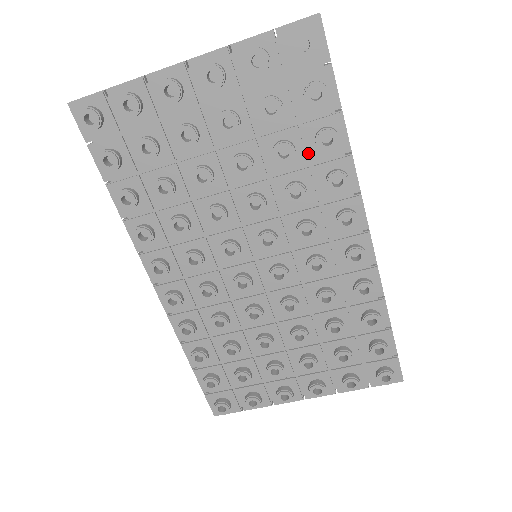
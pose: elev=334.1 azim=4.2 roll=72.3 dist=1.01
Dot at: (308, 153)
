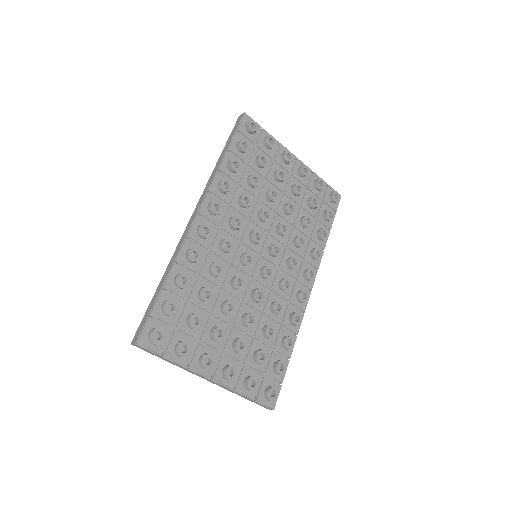
Dot at: (311, 234)
